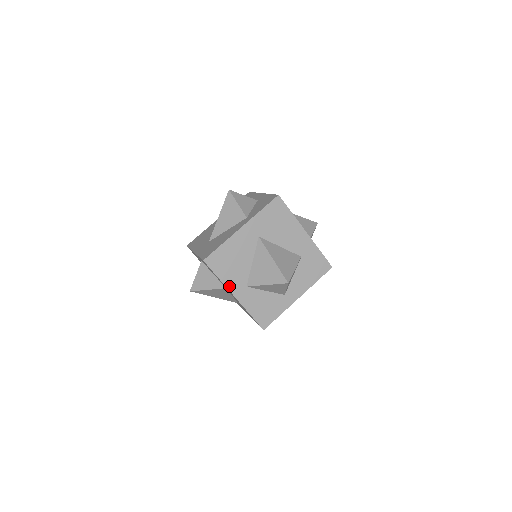
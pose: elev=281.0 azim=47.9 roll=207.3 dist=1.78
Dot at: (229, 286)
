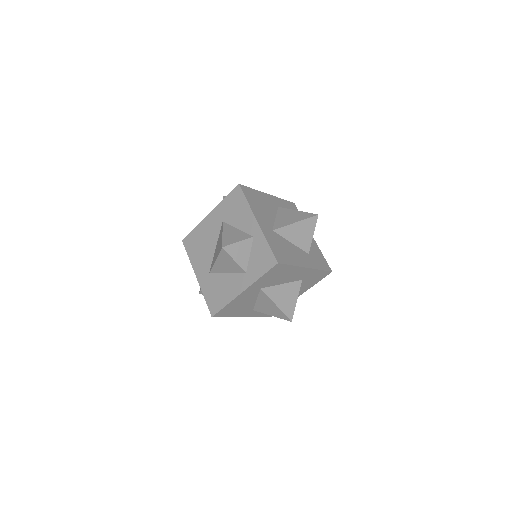
Dot at: (238, 316)
